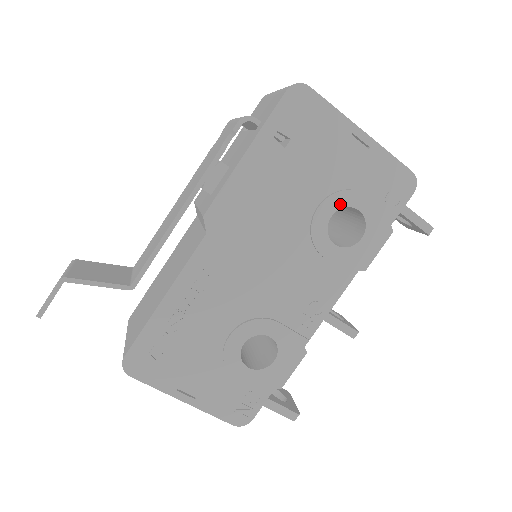
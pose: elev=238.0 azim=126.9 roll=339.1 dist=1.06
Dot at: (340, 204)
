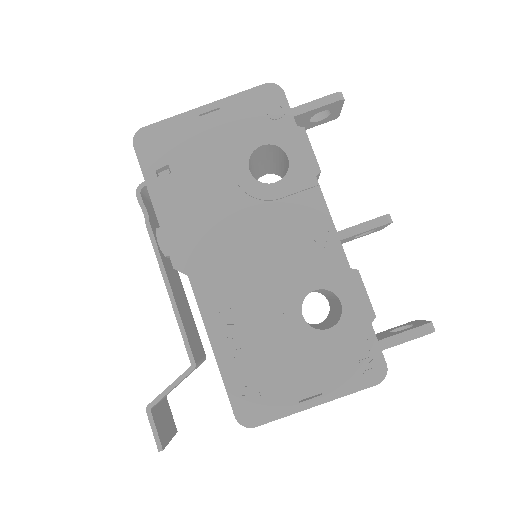
Dot at: (245, 158)
